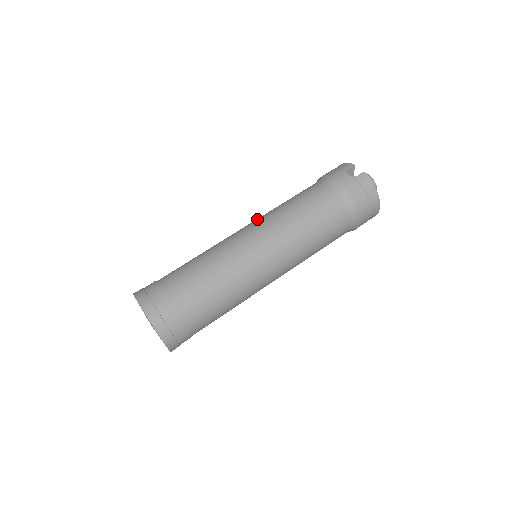
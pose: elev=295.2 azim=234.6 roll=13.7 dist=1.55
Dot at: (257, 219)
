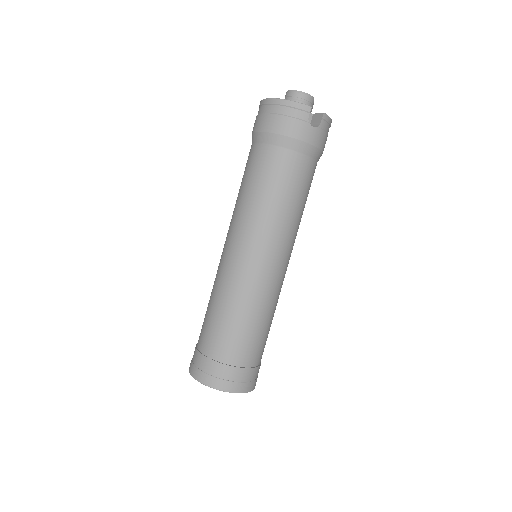
Dot at: (255, 235)
